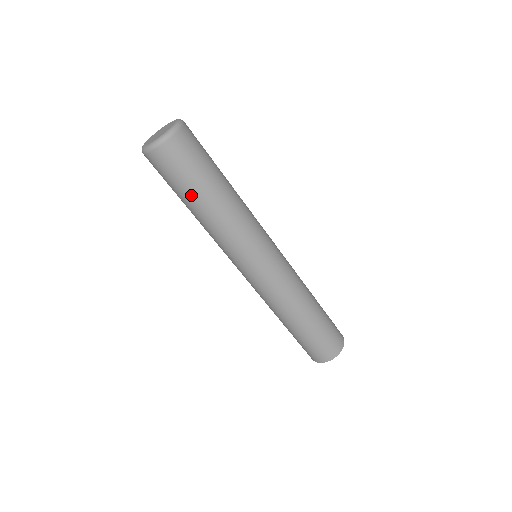
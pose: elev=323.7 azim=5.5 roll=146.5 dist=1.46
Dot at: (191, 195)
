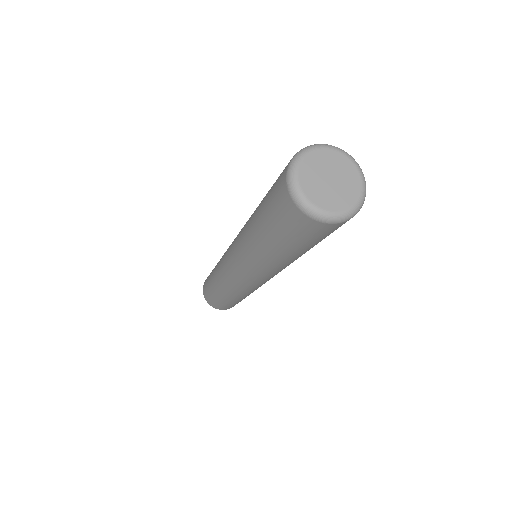
Dot at: (295, 250)
